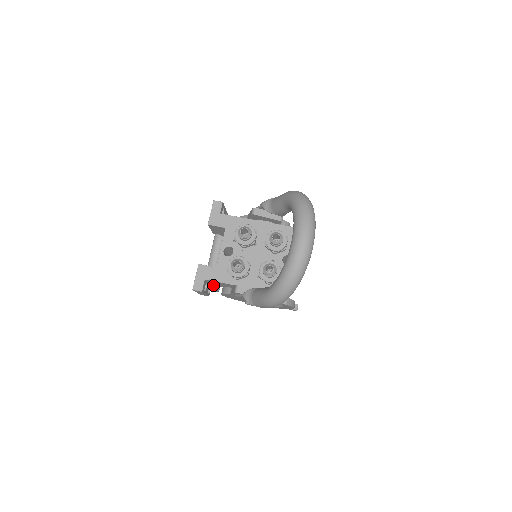
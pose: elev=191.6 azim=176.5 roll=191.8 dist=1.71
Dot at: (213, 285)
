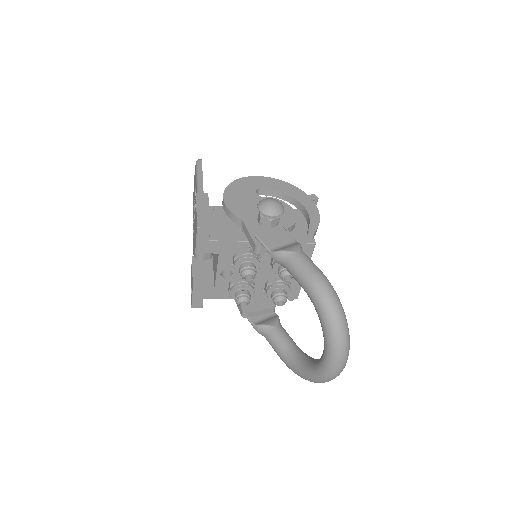
Dot at: occluded
